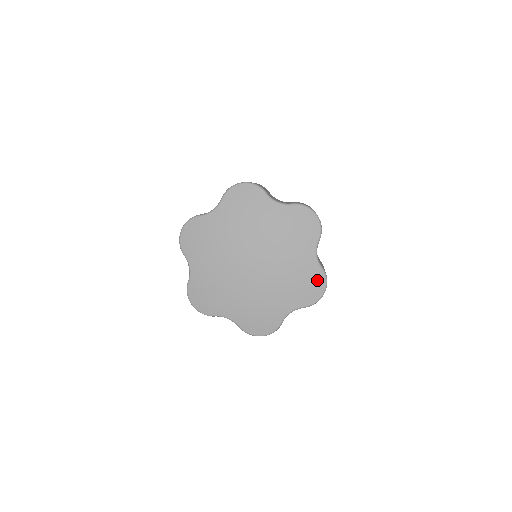
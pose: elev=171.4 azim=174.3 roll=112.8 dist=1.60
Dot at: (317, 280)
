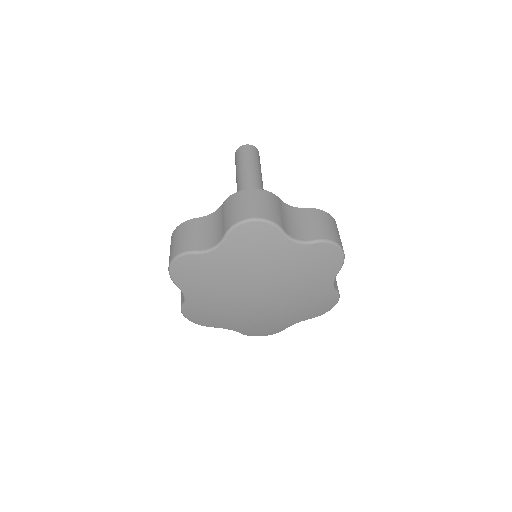
Dot at: (323, 252)
